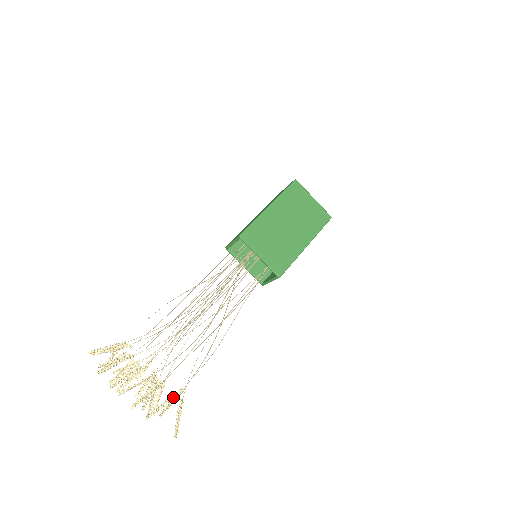
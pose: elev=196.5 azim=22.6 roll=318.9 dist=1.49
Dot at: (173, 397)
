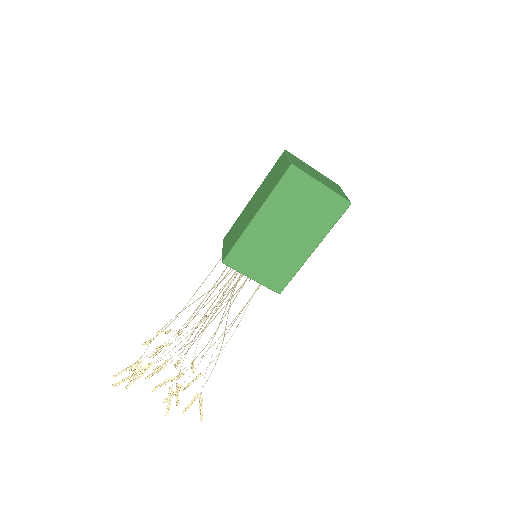
Dot at: (202, 373)
